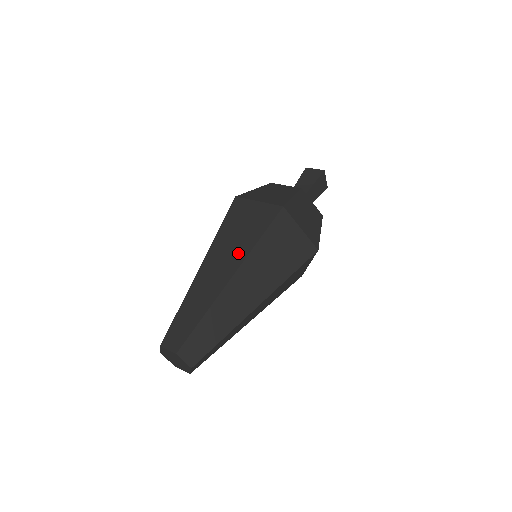
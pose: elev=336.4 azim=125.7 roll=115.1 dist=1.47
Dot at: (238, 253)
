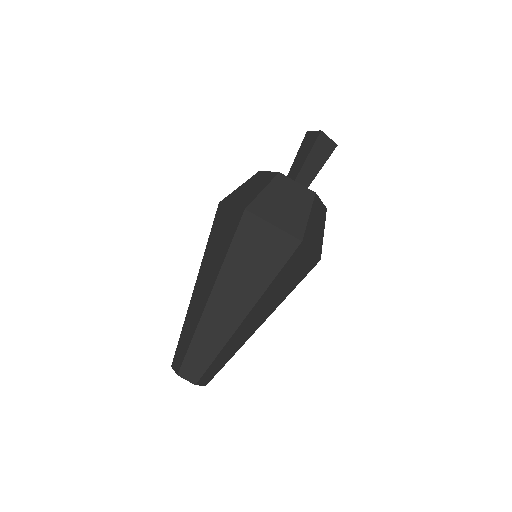
Dot at: (214, 269)
